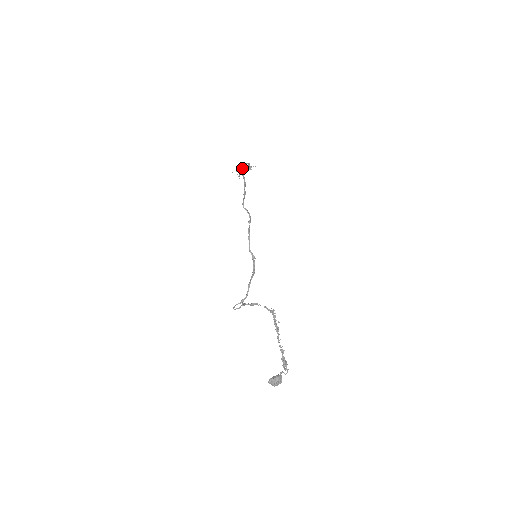
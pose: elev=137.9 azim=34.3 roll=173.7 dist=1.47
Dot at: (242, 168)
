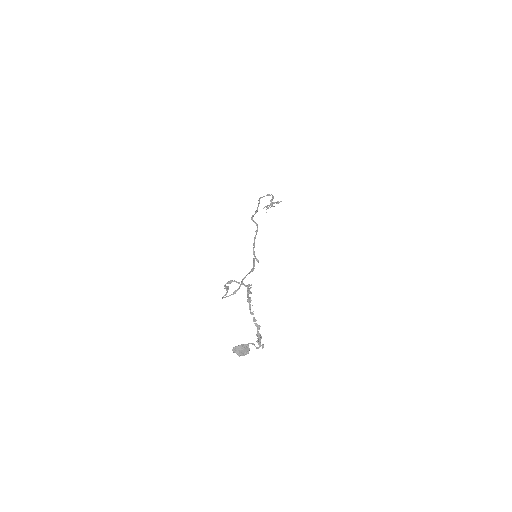
Dot at: (270, 204)
